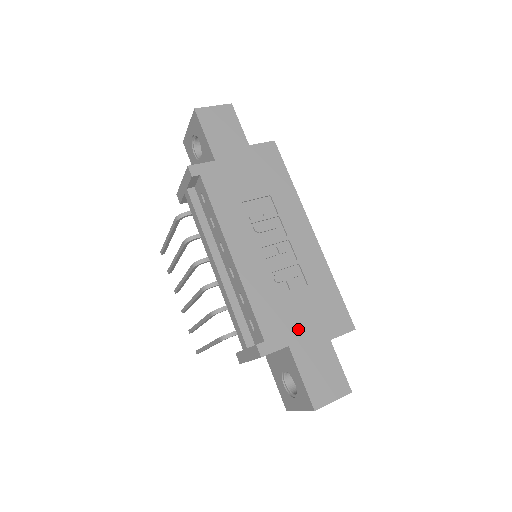
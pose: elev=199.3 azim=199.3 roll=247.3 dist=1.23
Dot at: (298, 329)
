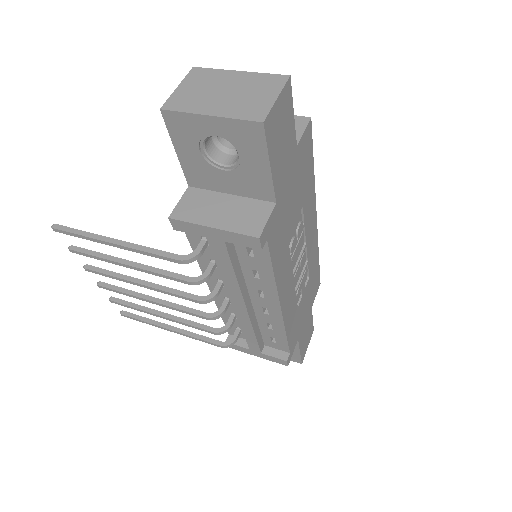
Dot at: (302, 321)
